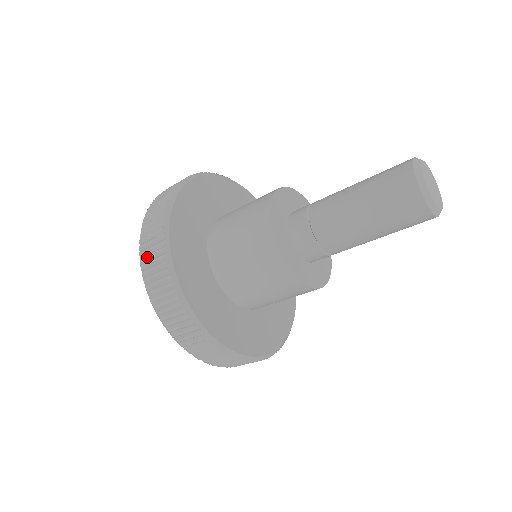
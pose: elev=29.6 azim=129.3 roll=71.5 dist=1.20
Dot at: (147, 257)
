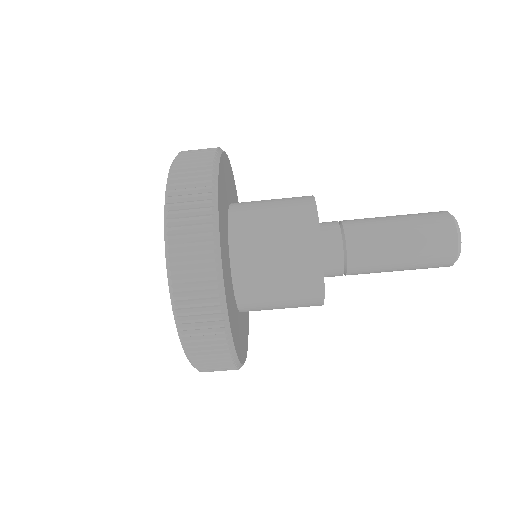
Dot at: (187, 281)
